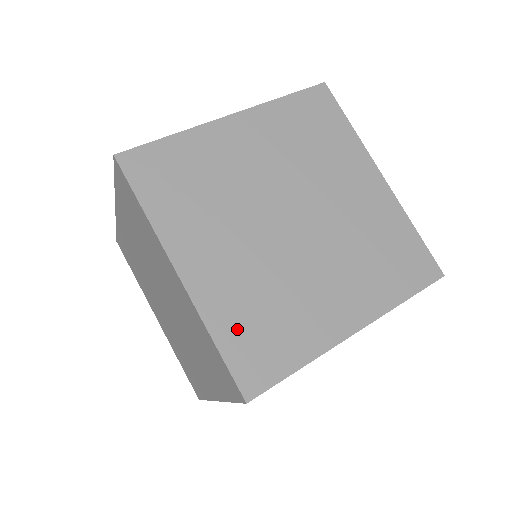
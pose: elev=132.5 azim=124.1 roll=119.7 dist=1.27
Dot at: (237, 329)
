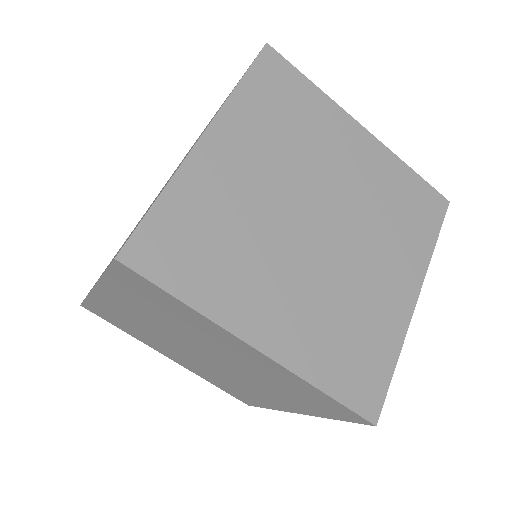
Dot at: (334, 366)
